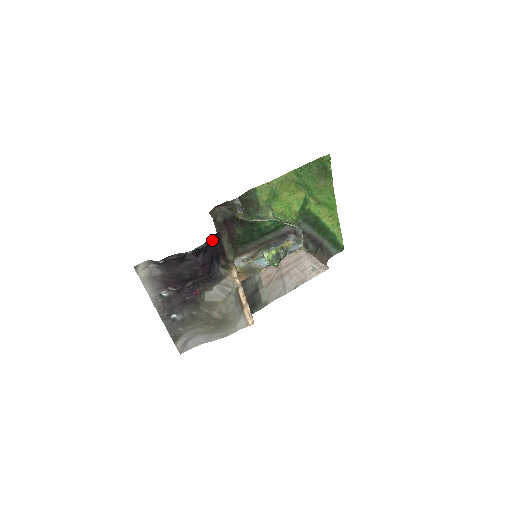
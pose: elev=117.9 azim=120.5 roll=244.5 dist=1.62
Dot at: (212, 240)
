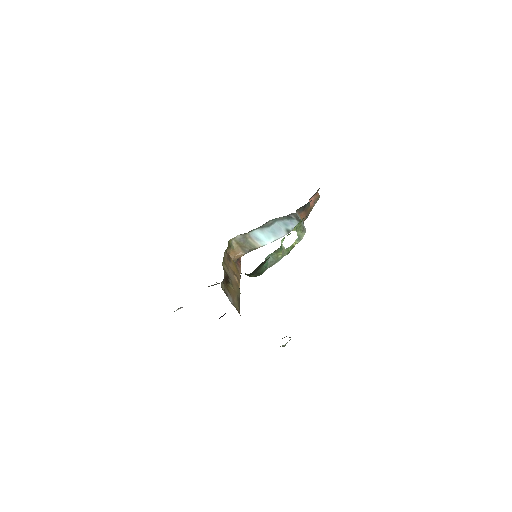
Dot at: occluded
